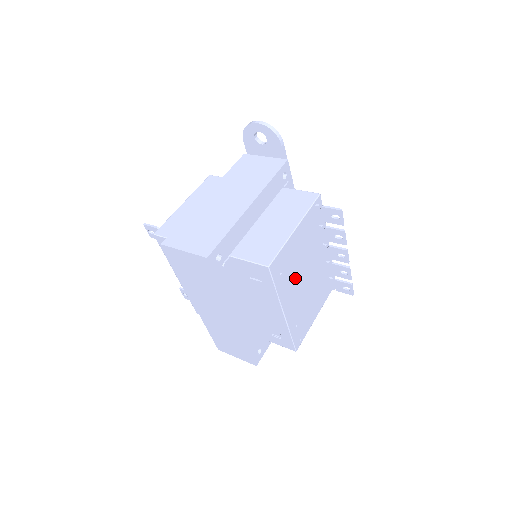
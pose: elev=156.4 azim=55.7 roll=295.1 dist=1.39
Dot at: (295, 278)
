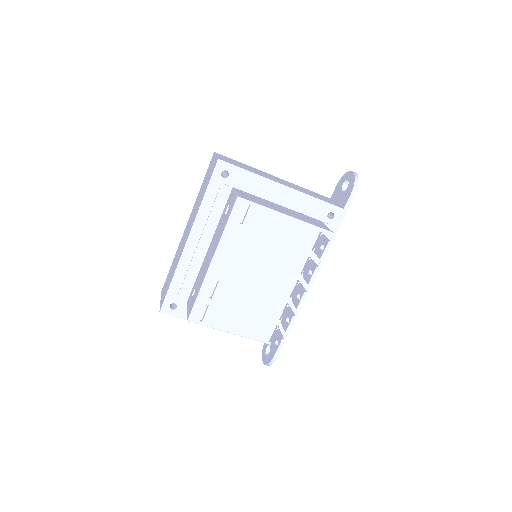
Dot at: (249, 254)
